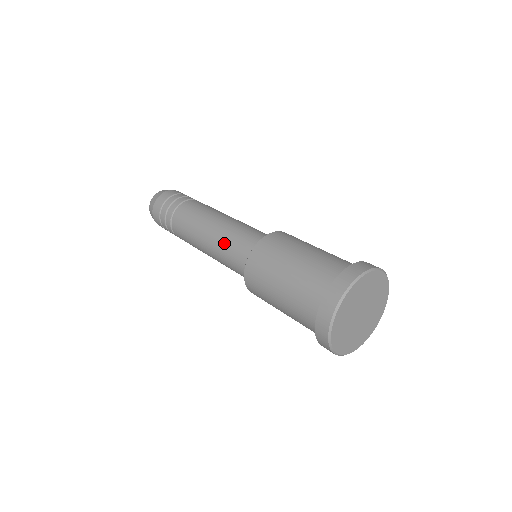
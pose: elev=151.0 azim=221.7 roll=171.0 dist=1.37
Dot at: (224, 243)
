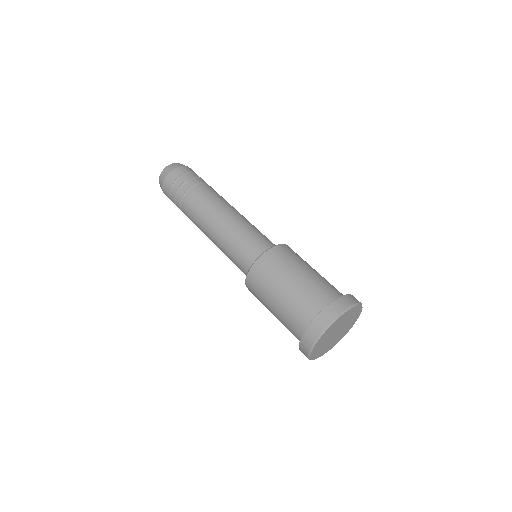
Dot at: (243, 230)
